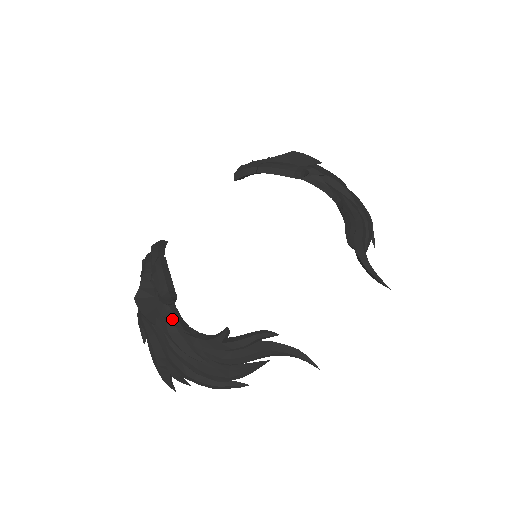
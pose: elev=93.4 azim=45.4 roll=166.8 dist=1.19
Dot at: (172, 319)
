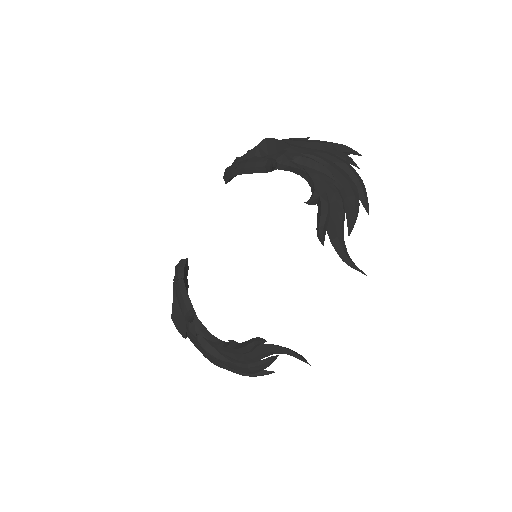
Dot at: (197, 332)
